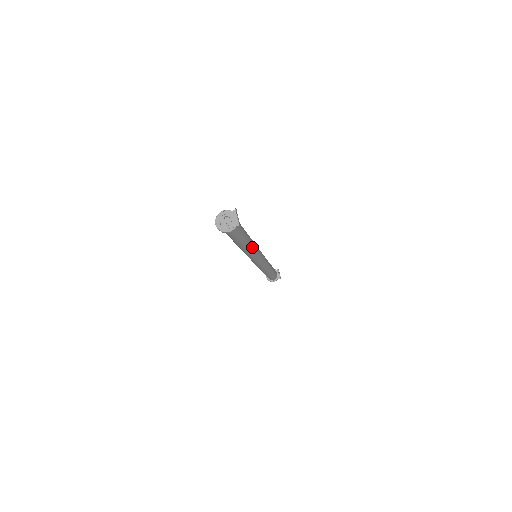
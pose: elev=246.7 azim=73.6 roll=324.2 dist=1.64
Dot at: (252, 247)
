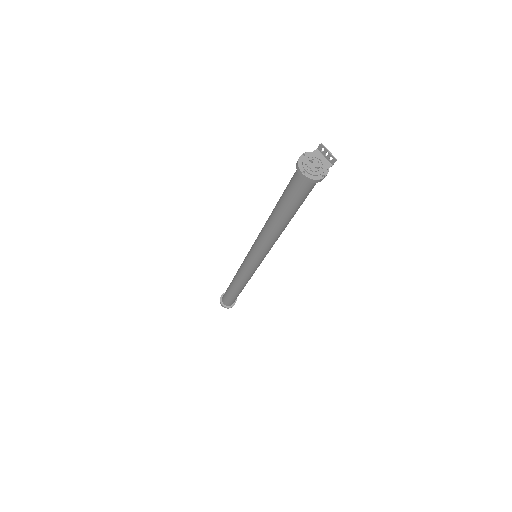
Dot at: occluded
